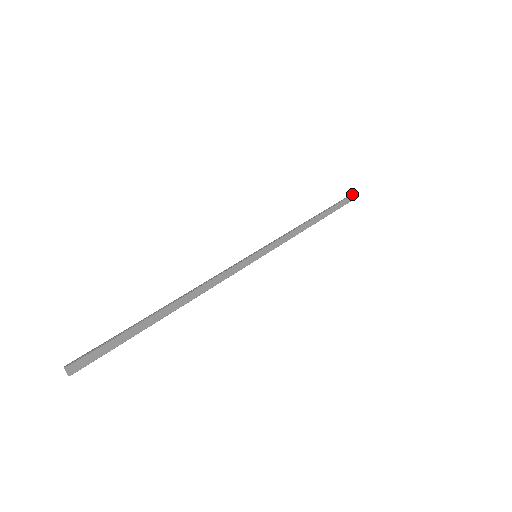
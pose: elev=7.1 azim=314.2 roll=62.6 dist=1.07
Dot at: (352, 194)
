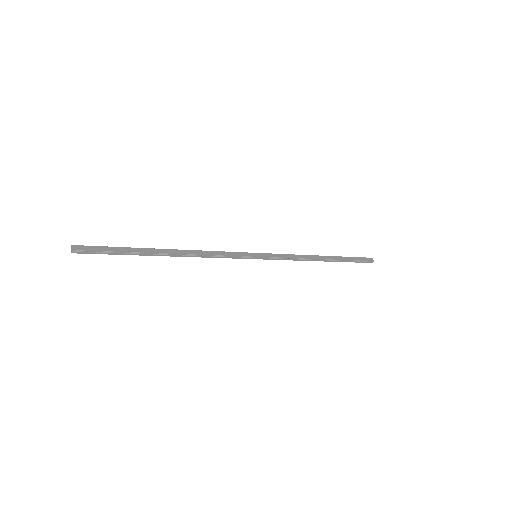
Dot at: (371, 258)
